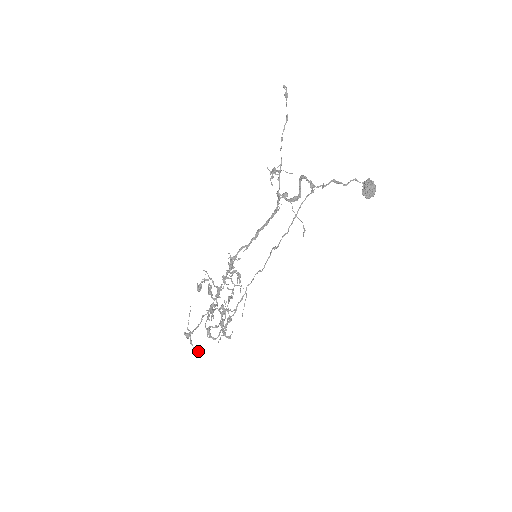
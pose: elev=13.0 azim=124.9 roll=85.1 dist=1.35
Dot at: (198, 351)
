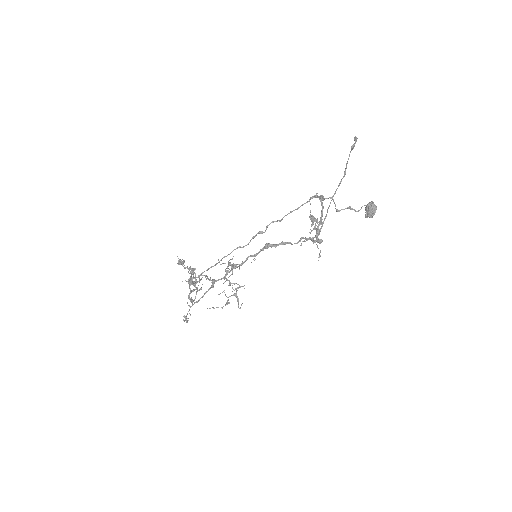
Dot at: occluded
